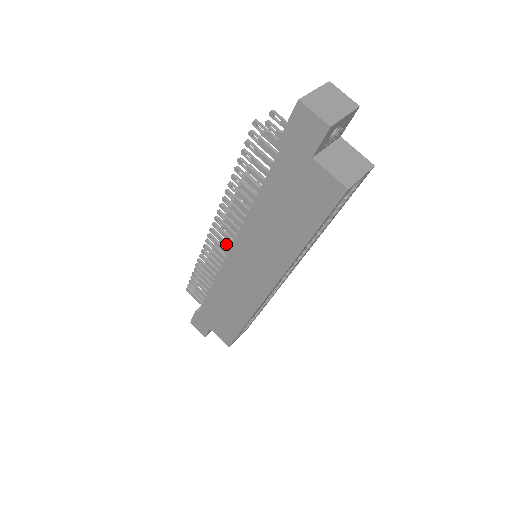
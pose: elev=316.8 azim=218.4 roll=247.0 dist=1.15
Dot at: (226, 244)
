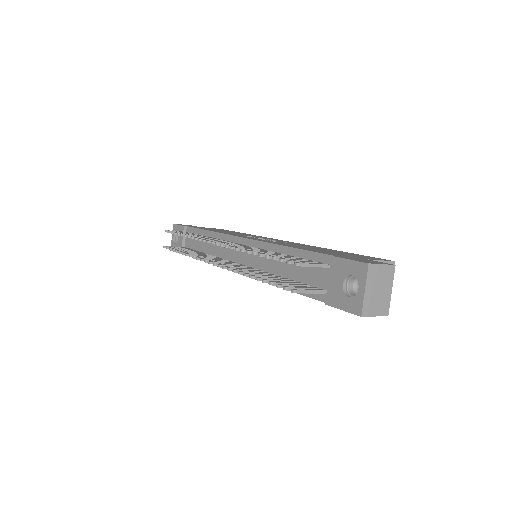
Dot at: occluded
